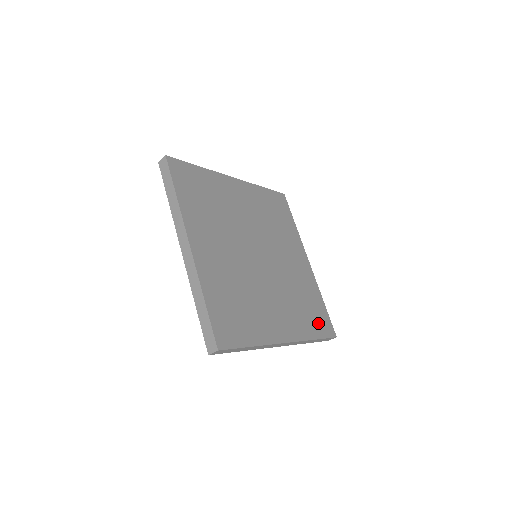
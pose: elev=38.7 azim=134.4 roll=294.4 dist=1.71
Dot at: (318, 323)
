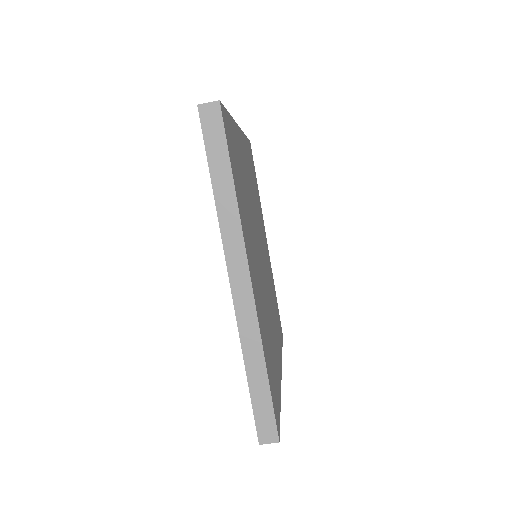
Dot at: (272, 382)
